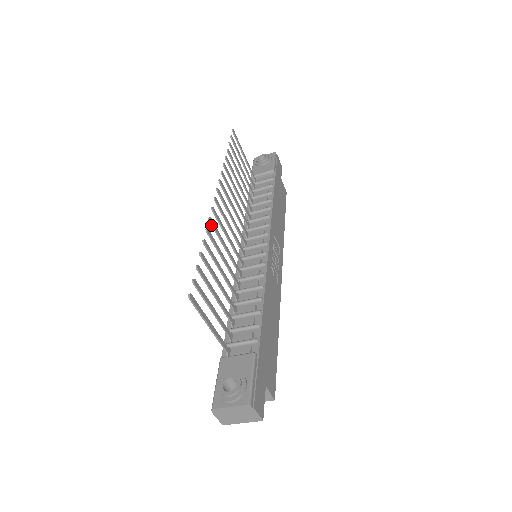
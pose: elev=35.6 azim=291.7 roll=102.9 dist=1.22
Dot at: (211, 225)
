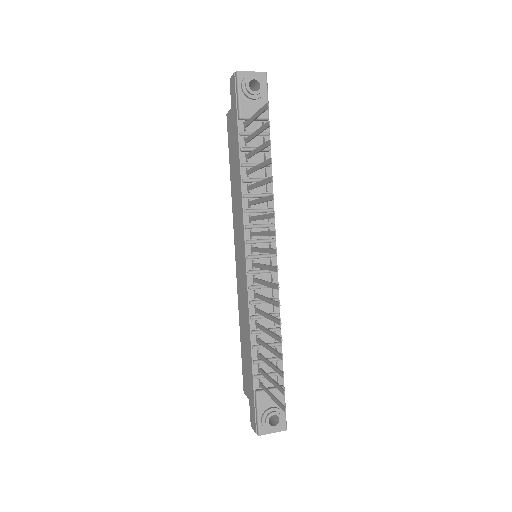
Dot at: (276, 306)
